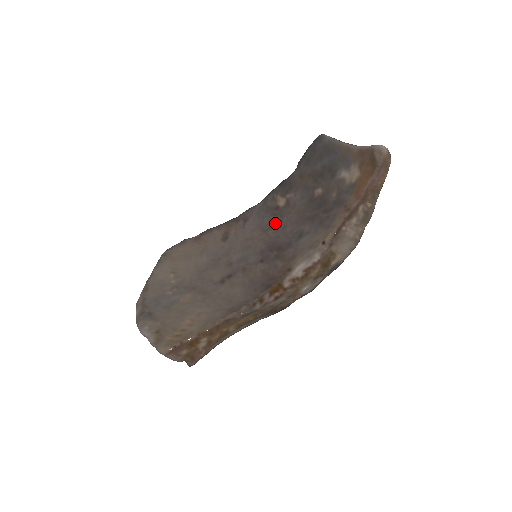
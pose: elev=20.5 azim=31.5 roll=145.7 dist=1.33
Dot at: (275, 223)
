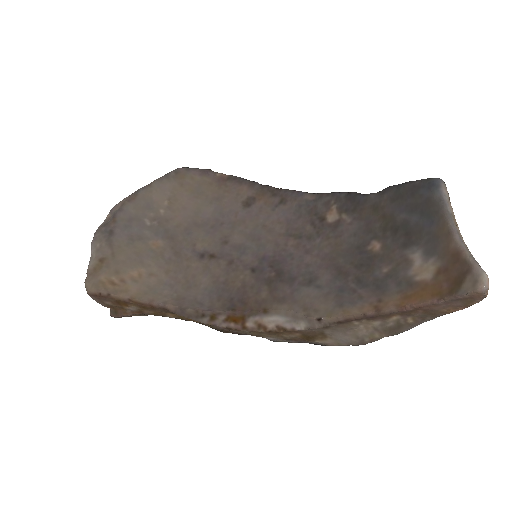
Dot at: (305, 236)
